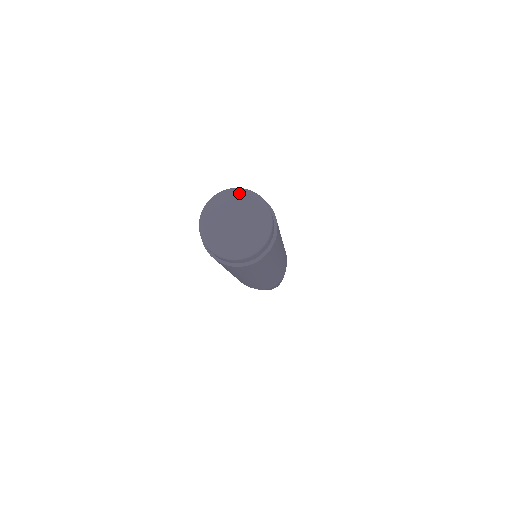
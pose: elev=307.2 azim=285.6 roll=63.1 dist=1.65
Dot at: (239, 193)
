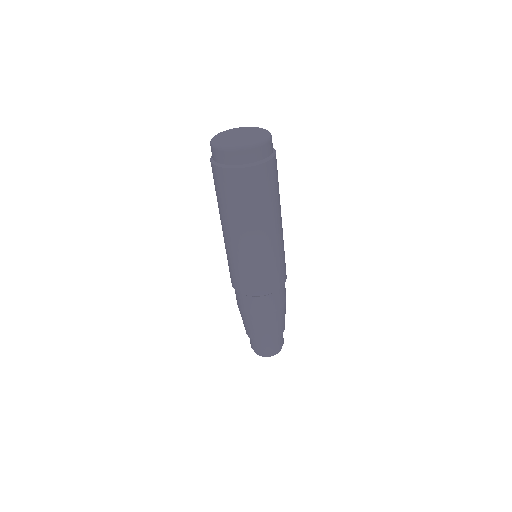
Dot at: (233, 129)
